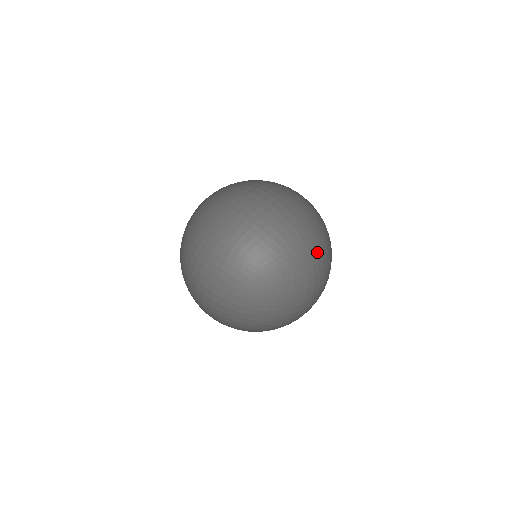
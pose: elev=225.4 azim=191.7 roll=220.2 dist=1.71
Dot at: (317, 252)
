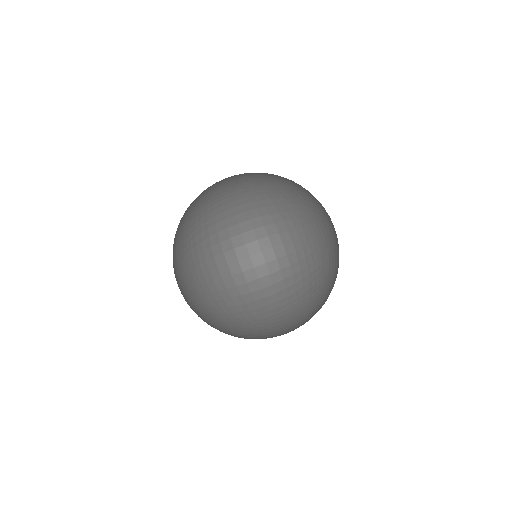
Dot at: (311, 238)
